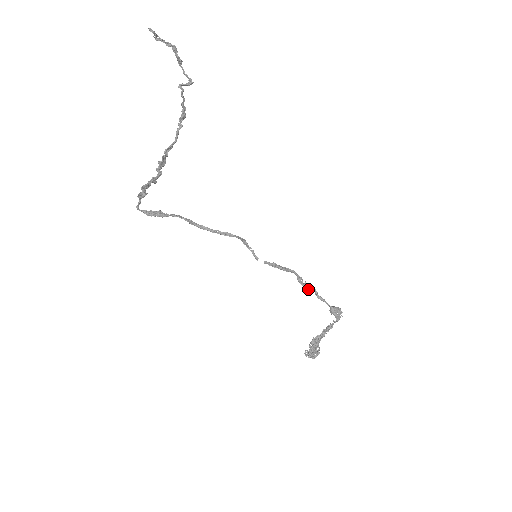
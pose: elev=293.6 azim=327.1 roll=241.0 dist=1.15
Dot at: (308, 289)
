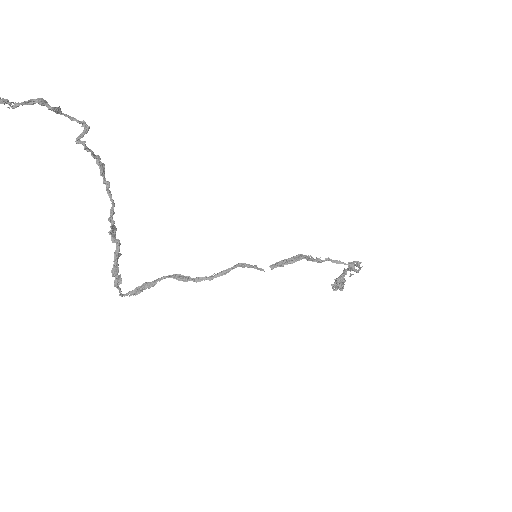
Dot at: (321, 262)
